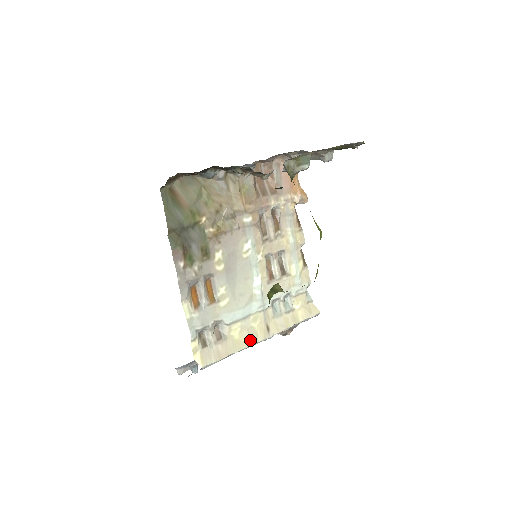
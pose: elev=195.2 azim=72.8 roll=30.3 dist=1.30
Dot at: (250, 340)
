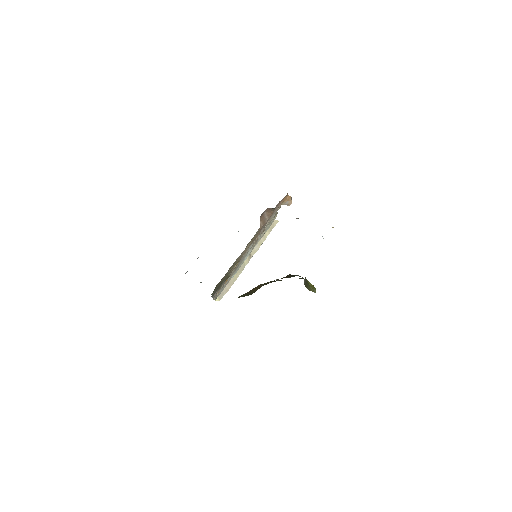
Dot at: (242, 270)
